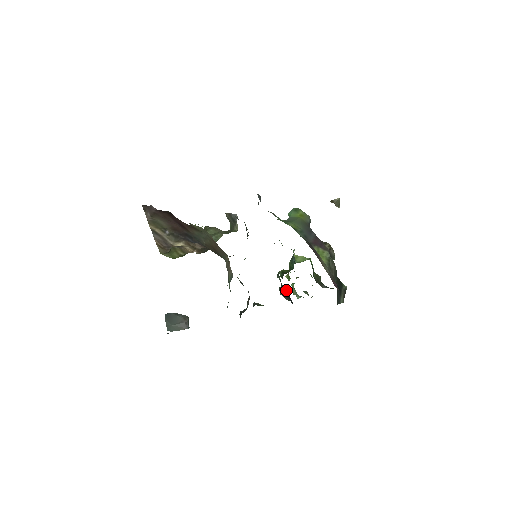
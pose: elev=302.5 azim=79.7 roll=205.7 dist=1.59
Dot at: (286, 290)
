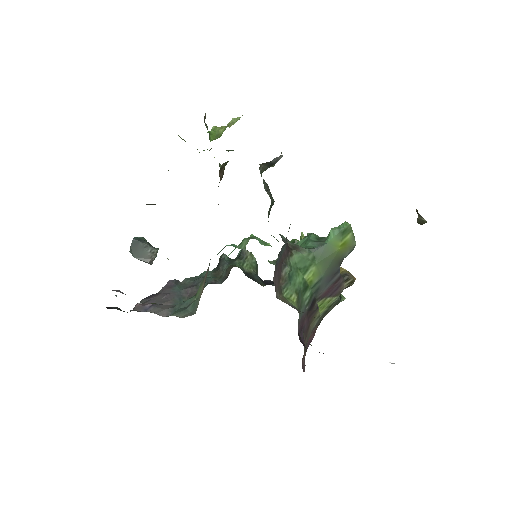
Dot at: occluded
